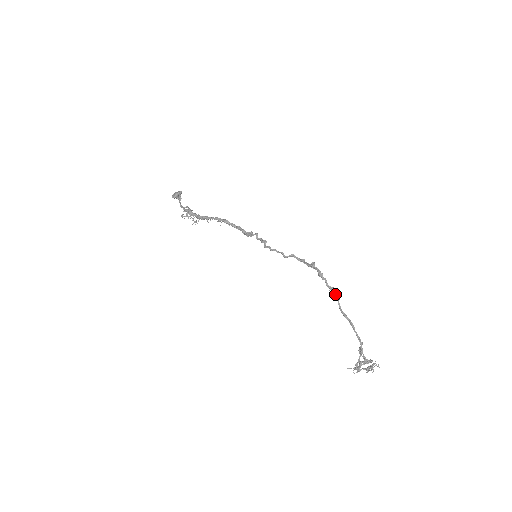
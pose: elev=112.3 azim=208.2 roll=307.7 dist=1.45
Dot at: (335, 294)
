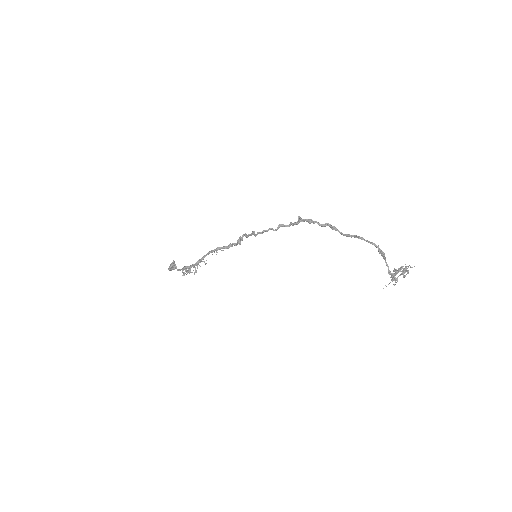
Dot at: (331, 227)
